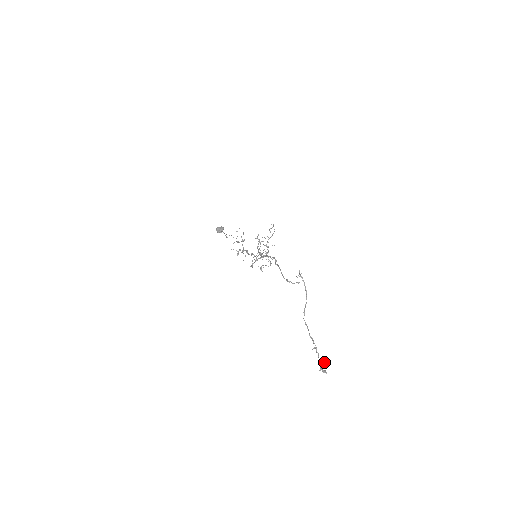
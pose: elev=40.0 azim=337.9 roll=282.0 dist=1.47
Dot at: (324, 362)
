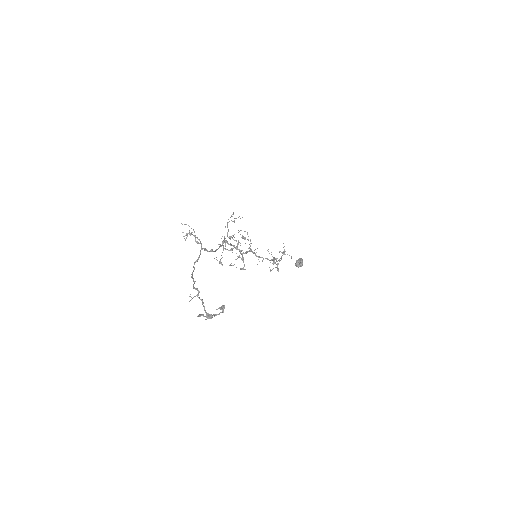
Dot at: (223, 305)
